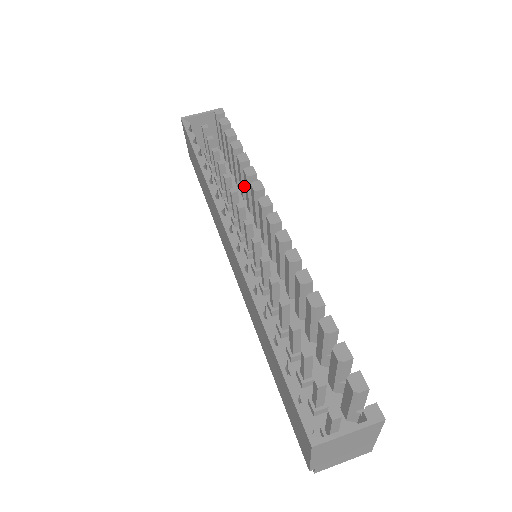
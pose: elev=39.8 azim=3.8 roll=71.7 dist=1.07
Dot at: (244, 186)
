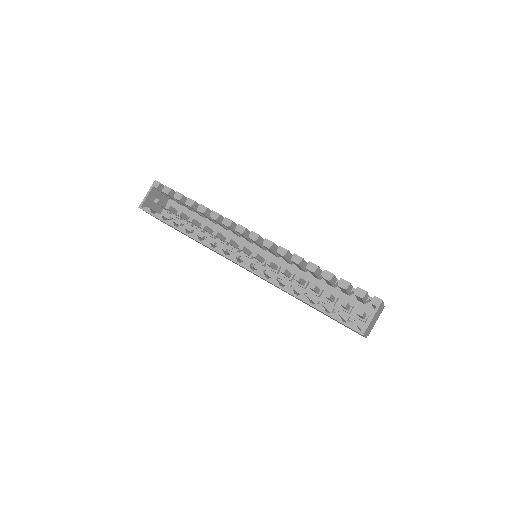
Dot at: (212, 219)
